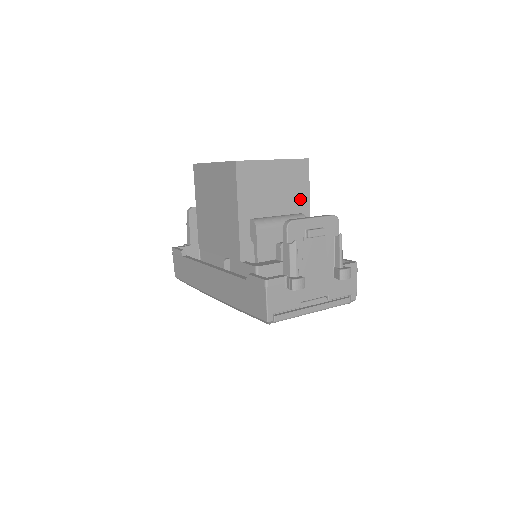
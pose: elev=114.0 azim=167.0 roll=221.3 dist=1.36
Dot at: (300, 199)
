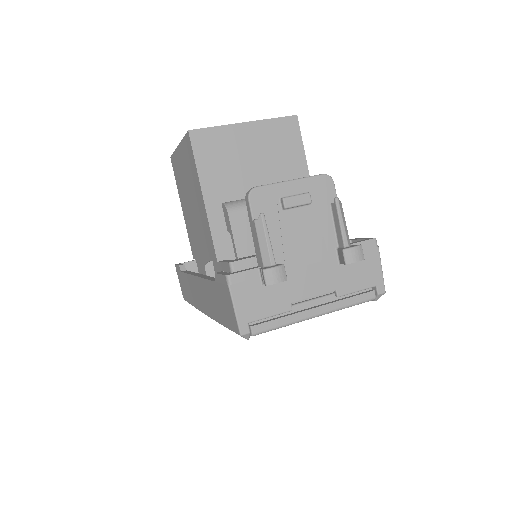
Dot at: (293, 170)
